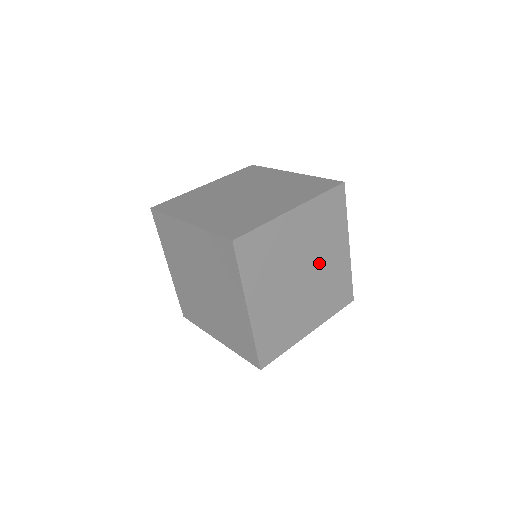
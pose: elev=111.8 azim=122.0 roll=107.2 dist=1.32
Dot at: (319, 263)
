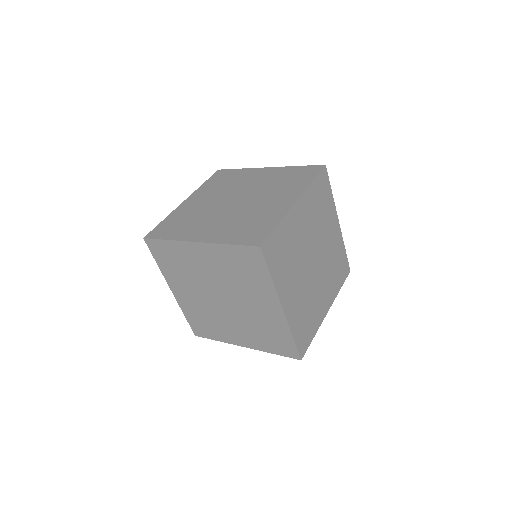
Dot at: (322, 246)
